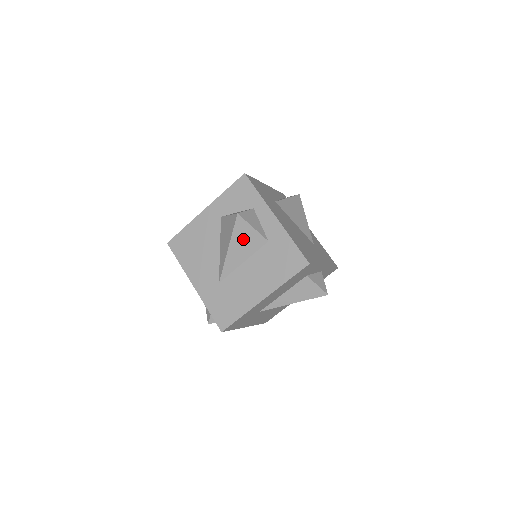
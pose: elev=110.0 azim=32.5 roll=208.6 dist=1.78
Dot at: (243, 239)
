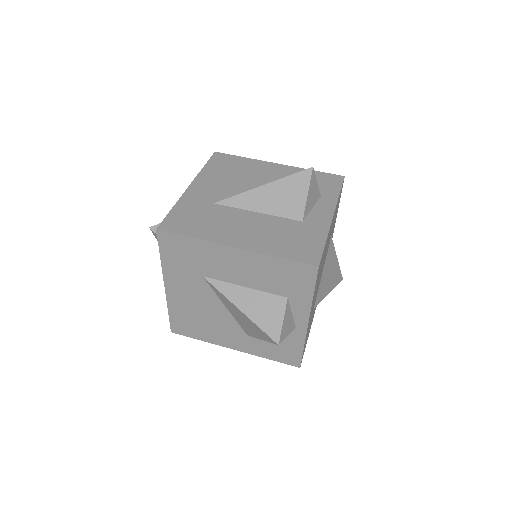
Dot at: (286, 193)
